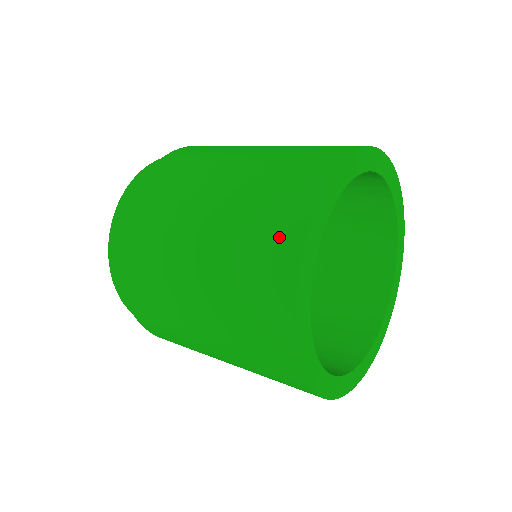
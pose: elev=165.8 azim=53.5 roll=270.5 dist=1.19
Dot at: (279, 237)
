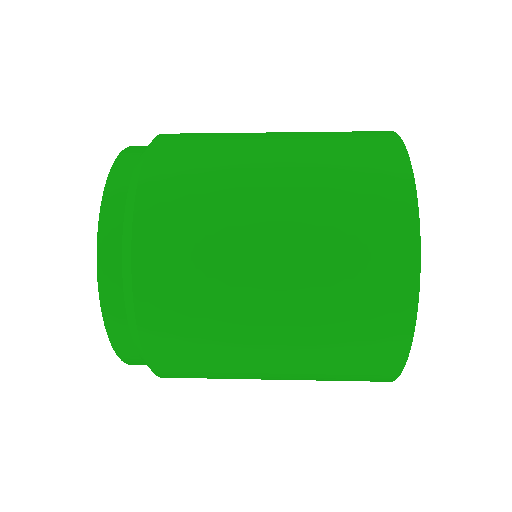
Dot at: (374, 142)
